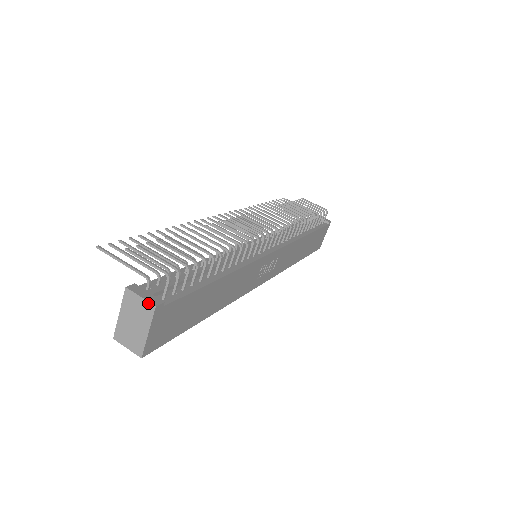
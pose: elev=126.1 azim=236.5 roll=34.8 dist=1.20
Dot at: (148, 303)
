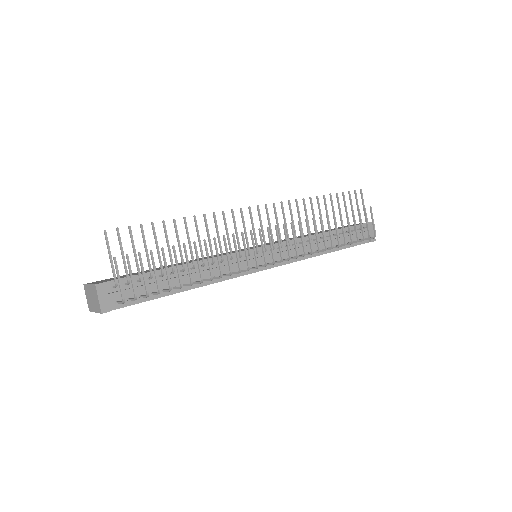
Dot at: (100, 307)
